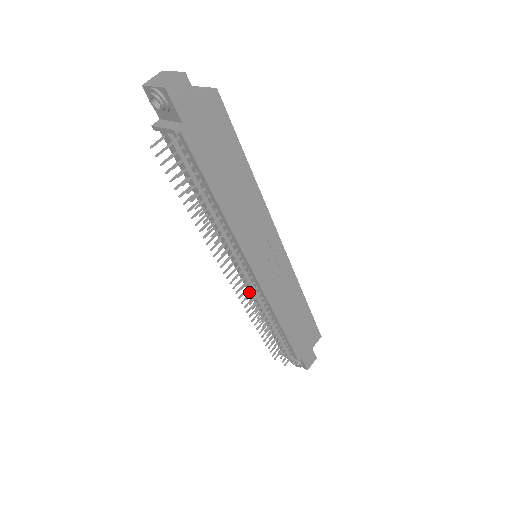
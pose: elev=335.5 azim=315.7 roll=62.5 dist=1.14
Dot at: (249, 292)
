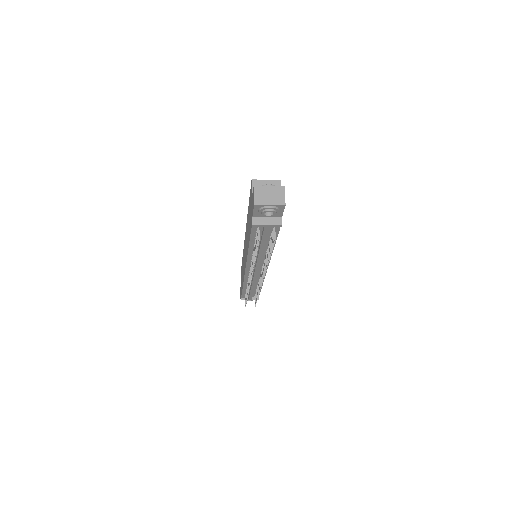
Dot at: (245, 279)
